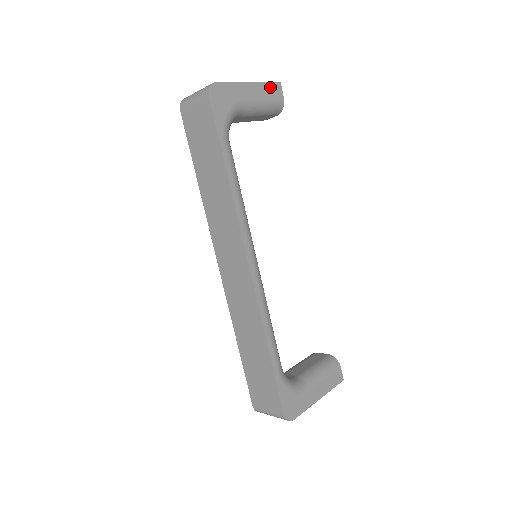
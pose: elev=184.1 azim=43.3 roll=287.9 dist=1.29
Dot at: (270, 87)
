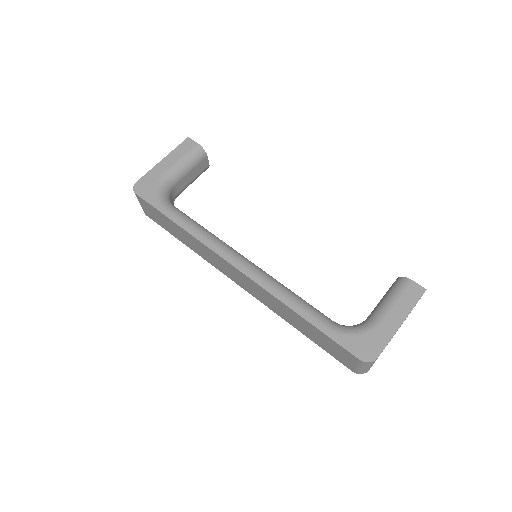
Dot at: (181, 147)
